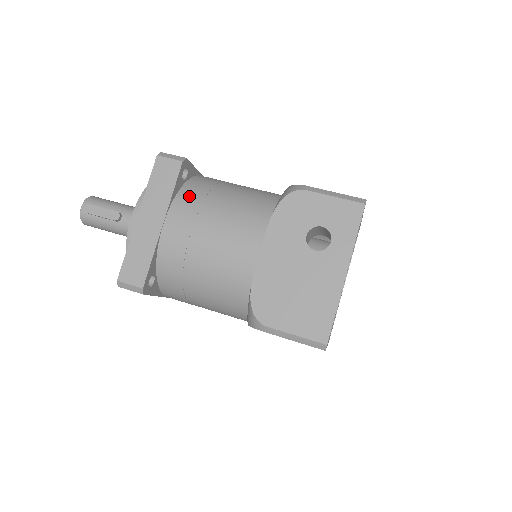
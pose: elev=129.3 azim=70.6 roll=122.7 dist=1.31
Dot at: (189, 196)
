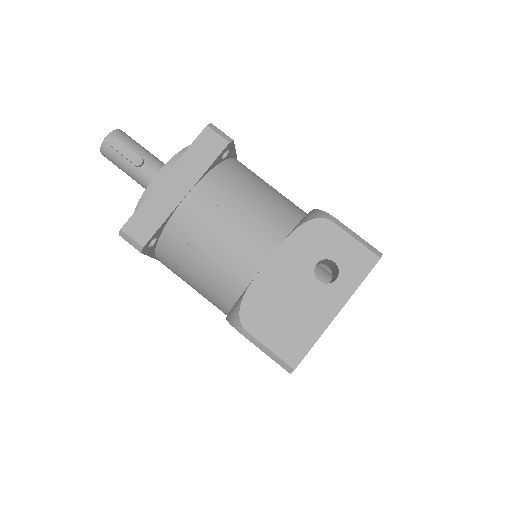
Dot at: (221, 178)
